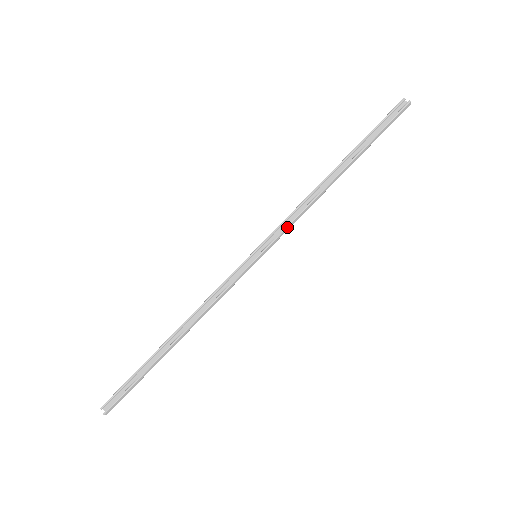
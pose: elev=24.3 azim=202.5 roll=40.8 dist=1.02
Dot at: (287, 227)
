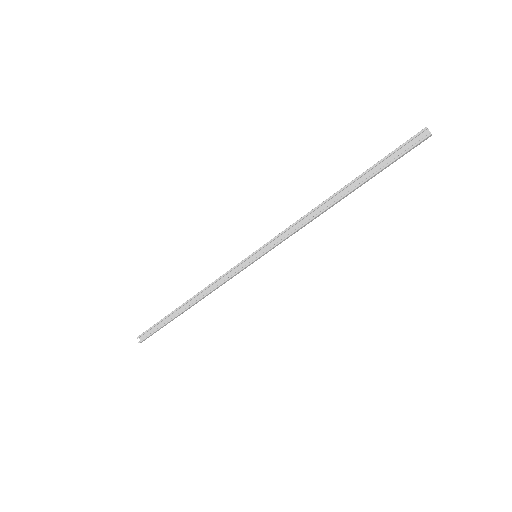
Dot at: (285, 239)
